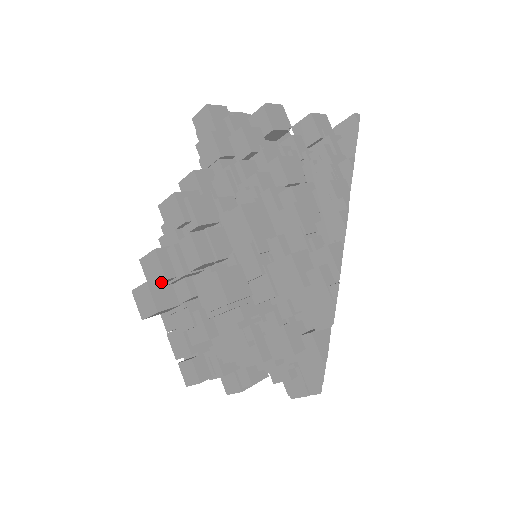
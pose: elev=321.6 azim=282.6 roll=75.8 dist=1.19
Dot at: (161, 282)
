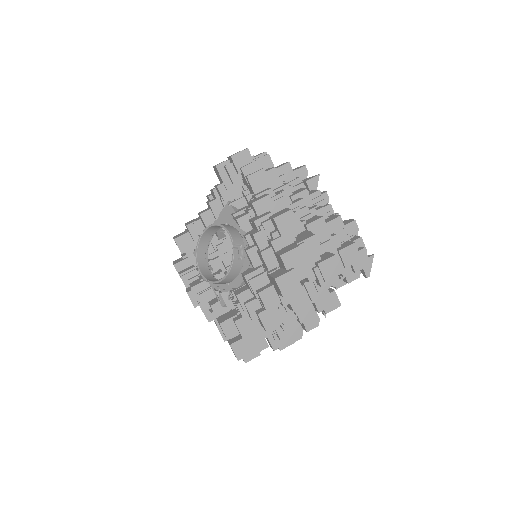
Dot at: (302, 267)
